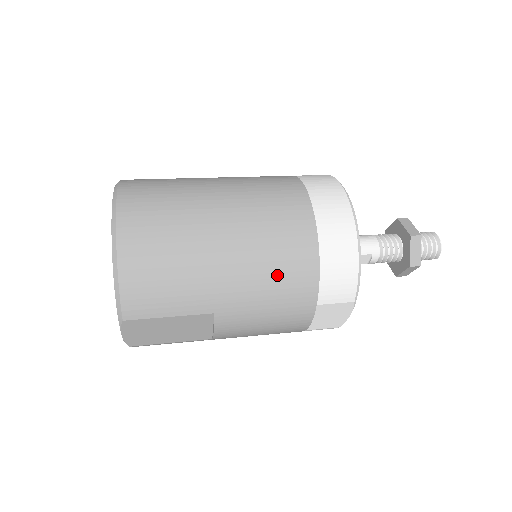
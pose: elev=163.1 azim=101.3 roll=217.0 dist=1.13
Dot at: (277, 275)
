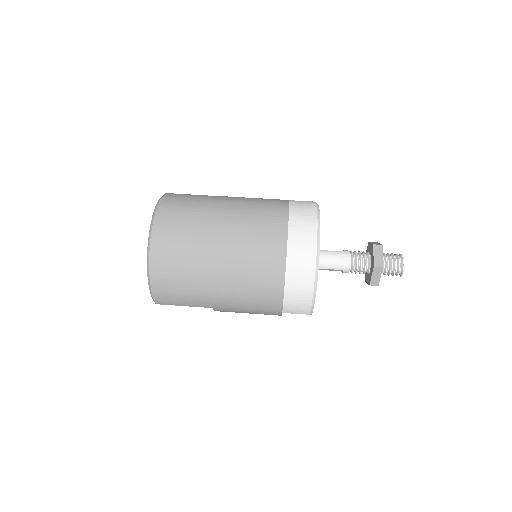
Dot at: (253, 298)
